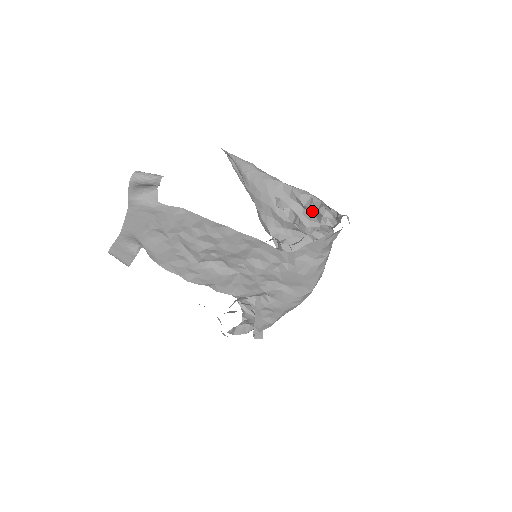
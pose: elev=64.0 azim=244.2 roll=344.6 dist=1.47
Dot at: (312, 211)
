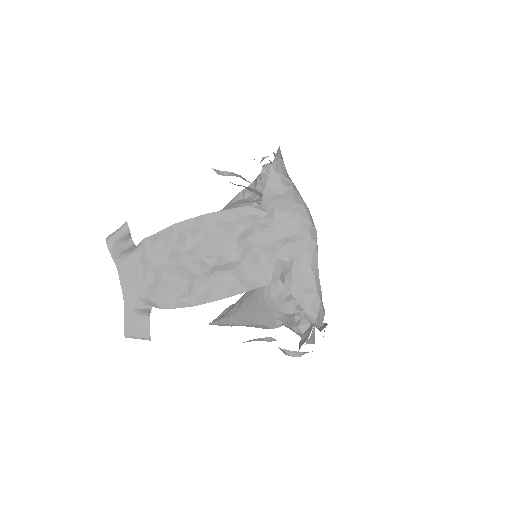
Dot at: (261, 183)
